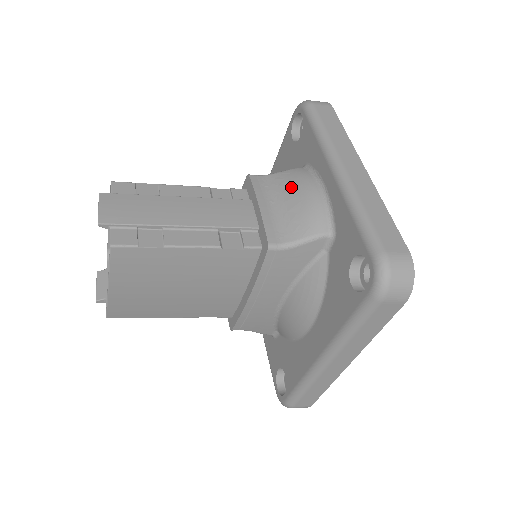
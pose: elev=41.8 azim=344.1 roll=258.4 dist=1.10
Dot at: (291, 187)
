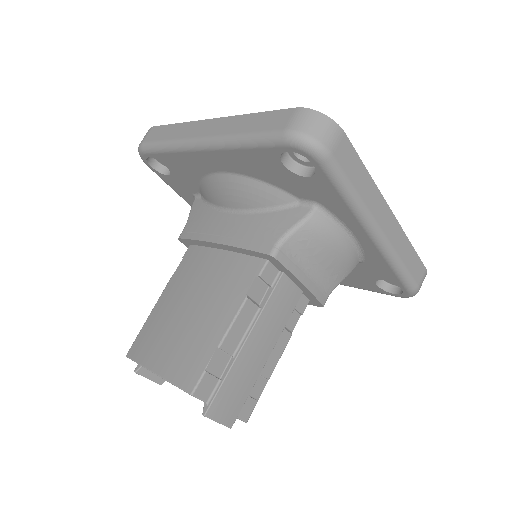
Dot at: (321, 248)
